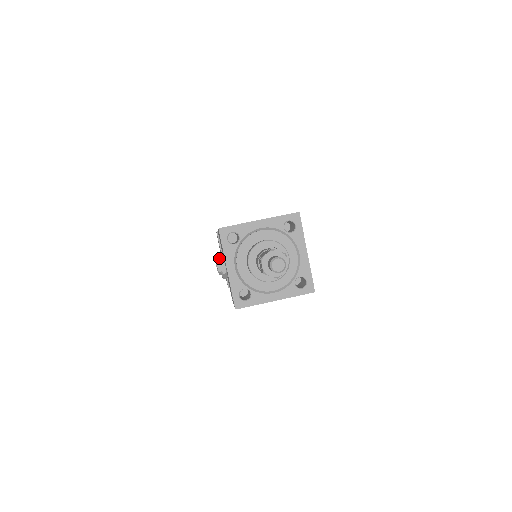
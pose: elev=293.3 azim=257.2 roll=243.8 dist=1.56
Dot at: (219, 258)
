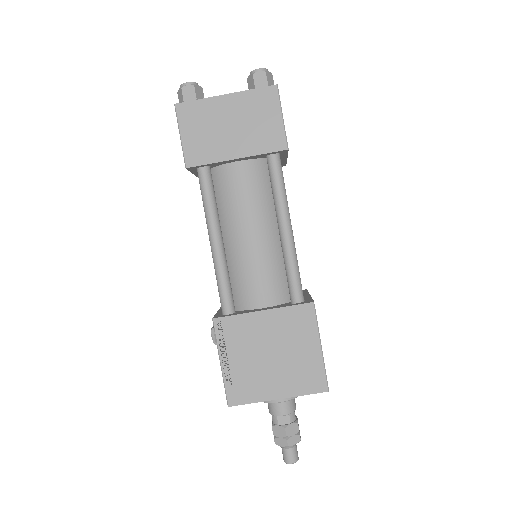
Dot at: occluded
